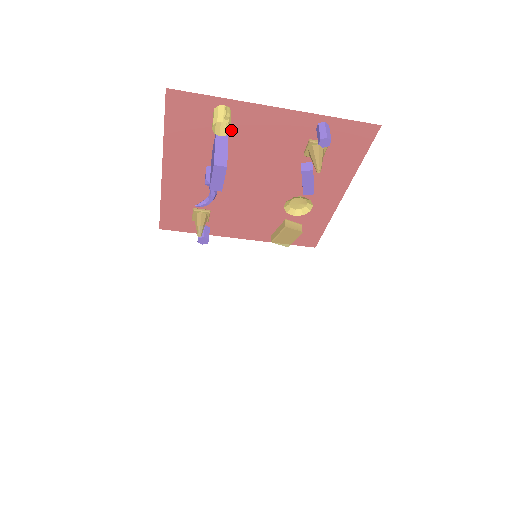
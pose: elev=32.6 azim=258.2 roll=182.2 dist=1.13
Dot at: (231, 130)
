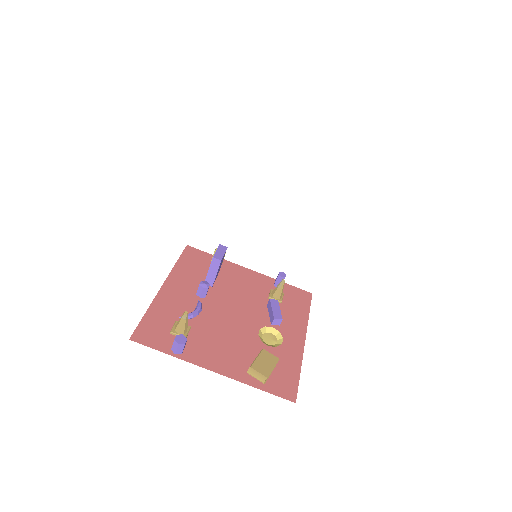
Dot at: (220, 273)
